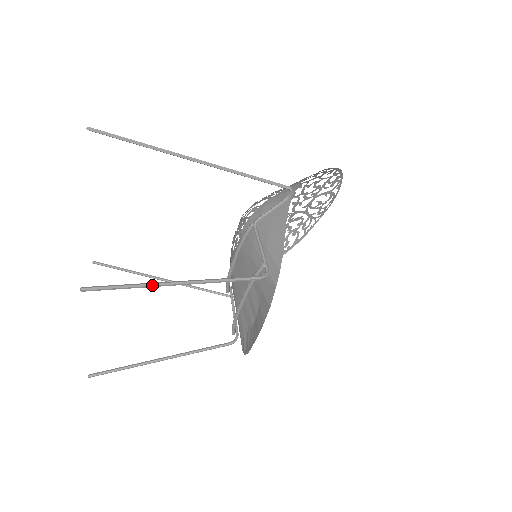
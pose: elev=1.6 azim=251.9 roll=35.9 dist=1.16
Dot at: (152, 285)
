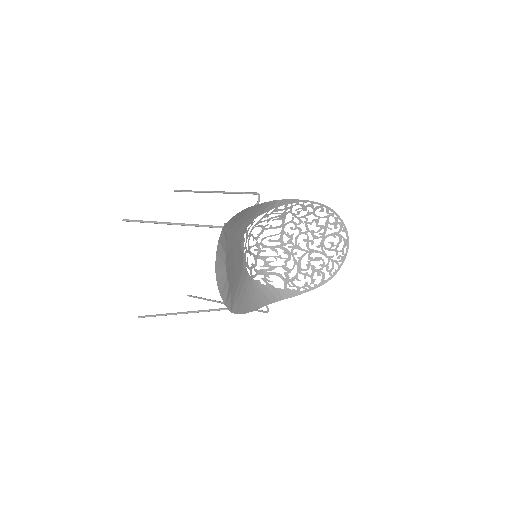
Dot at: (155, 222)
